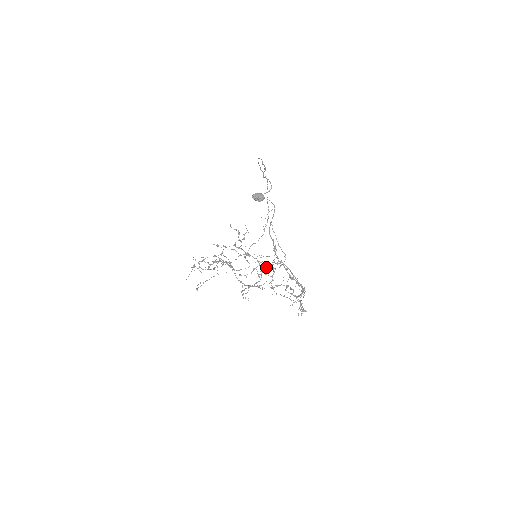
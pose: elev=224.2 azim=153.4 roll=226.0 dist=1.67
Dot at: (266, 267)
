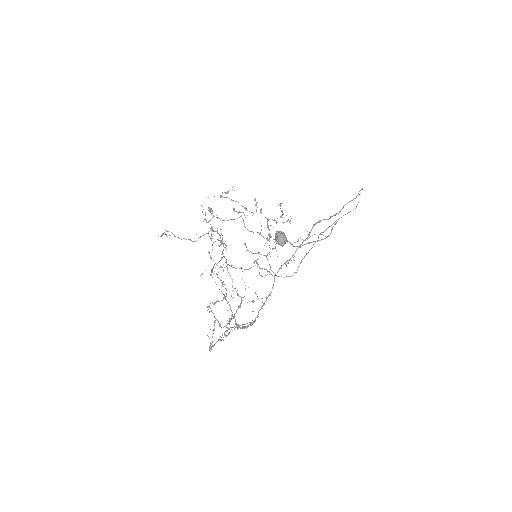
Dot at: occluded
